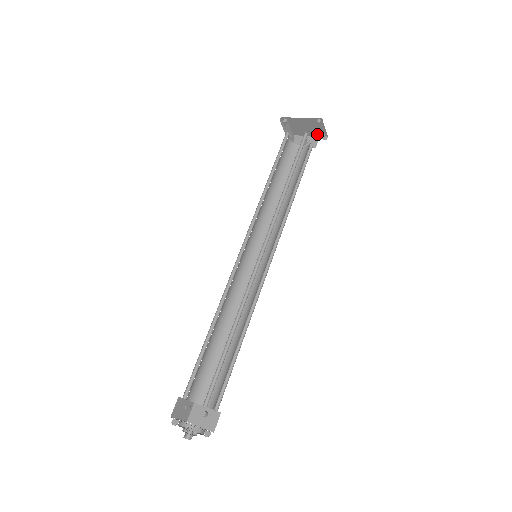
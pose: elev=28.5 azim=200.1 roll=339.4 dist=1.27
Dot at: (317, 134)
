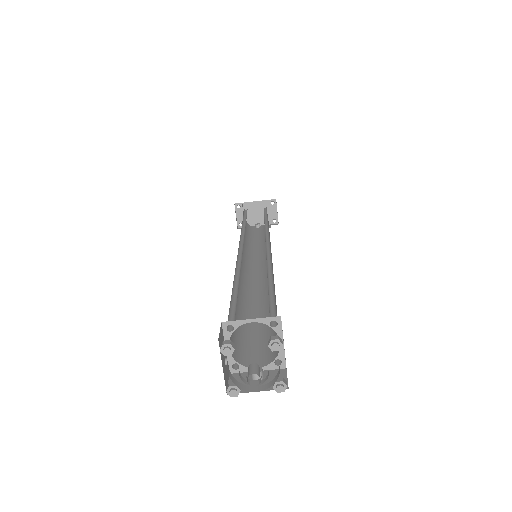
Dot at: occluded
